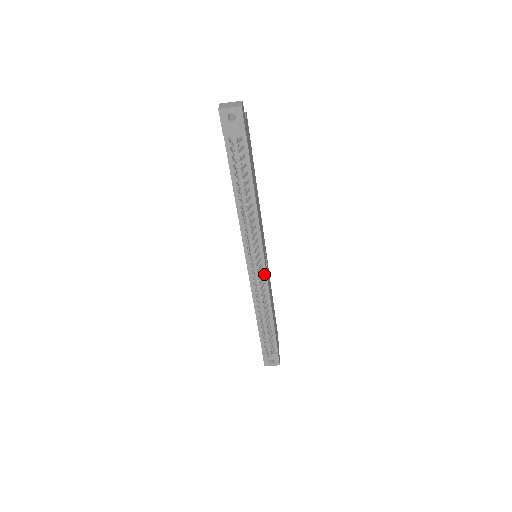
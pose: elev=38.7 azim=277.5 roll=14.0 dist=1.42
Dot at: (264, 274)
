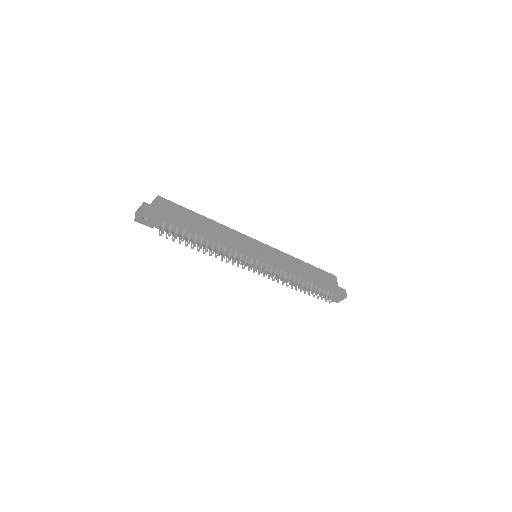
Dot at: (270, 264)
